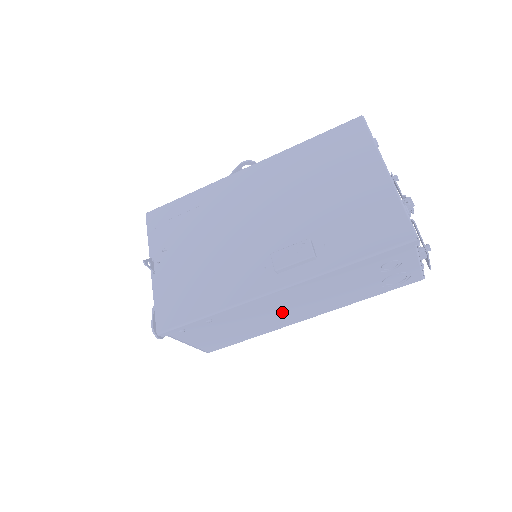
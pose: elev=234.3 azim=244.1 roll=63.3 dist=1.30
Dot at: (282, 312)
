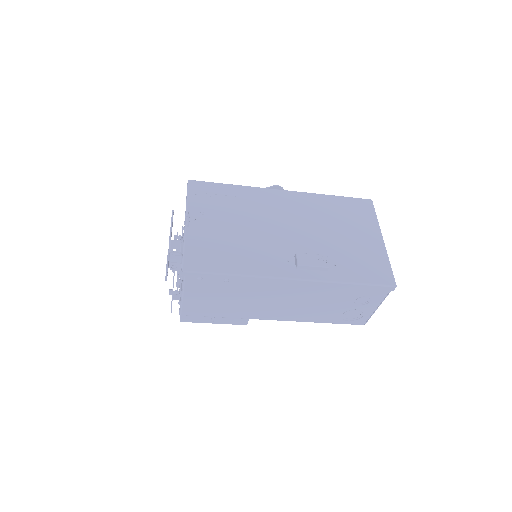
Dot at: (270, 303)
